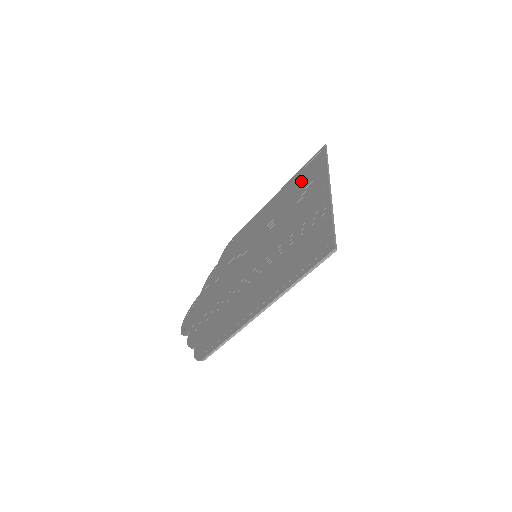
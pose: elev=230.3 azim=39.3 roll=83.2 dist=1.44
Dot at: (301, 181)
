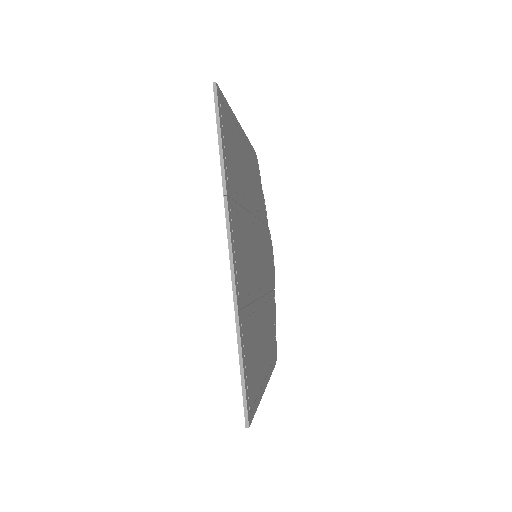
Dot at: occluded
